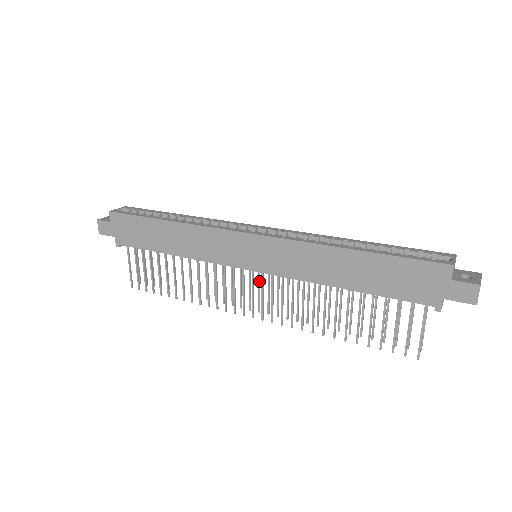
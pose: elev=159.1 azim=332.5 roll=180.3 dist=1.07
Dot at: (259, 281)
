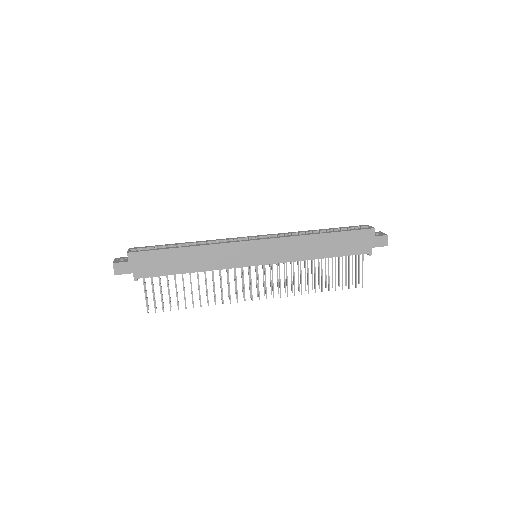
Dot at: occluded
